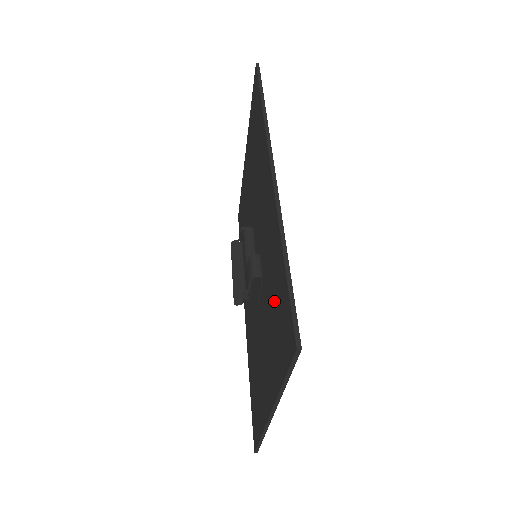
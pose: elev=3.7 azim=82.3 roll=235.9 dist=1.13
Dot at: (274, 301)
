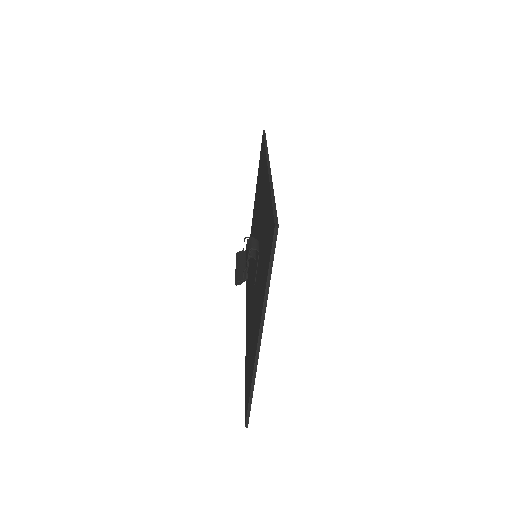
Dot at: (264, 243)
